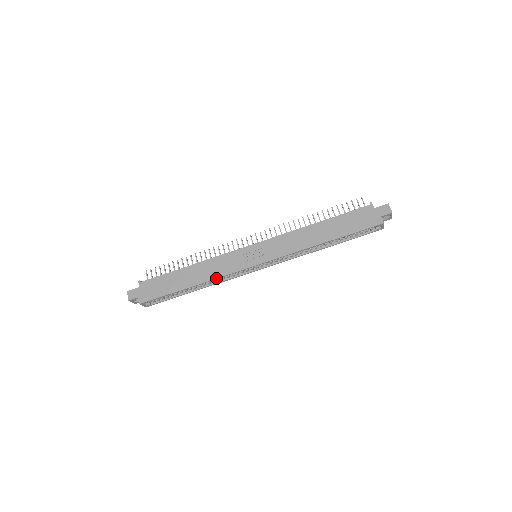
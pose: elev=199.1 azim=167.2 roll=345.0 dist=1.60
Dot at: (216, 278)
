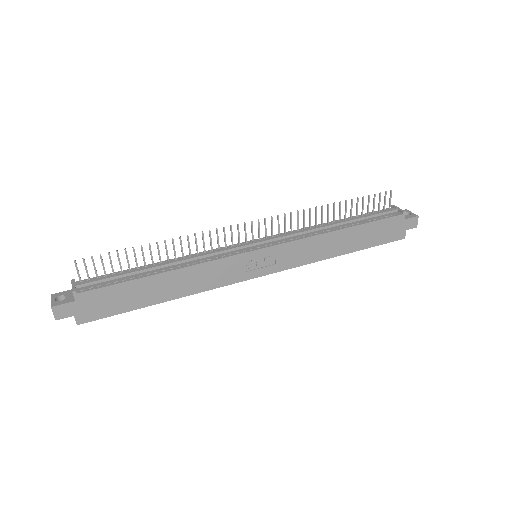
Dot at: (204, 291)
